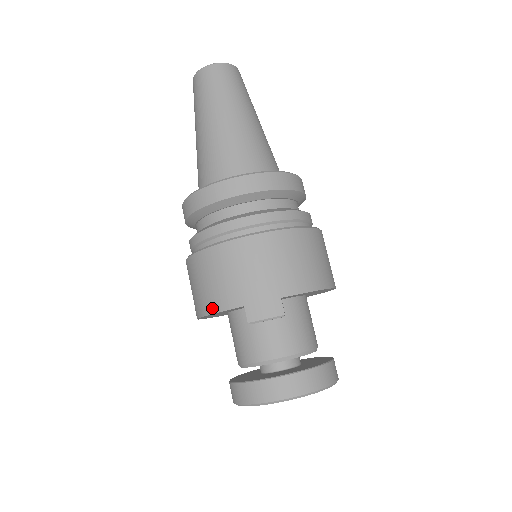
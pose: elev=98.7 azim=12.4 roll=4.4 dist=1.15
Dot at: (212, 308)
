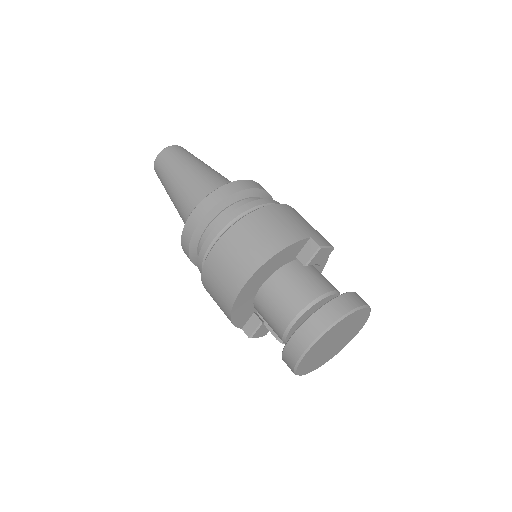
Dot at: (283, 244)
